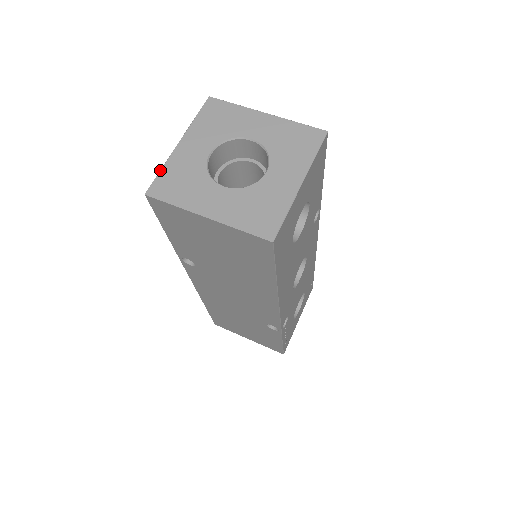
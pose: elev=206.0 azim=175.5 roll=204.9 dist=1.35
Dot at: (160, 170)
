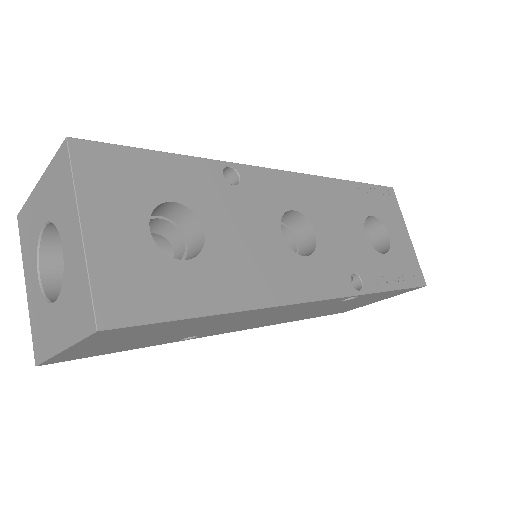
Dot at: (31, 330)
